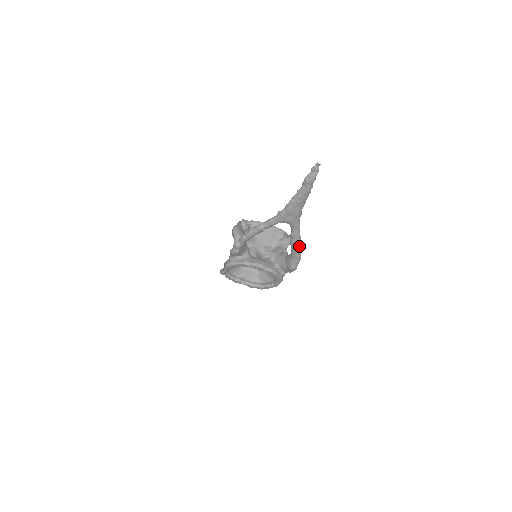
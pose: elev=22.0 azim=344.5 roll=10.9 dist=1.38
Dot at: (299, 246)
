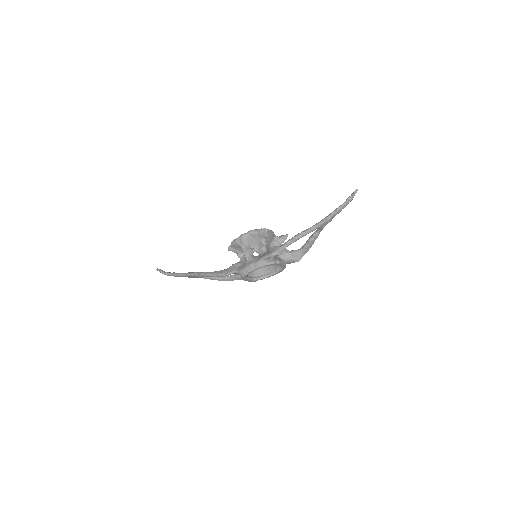
Dot at: occluded
